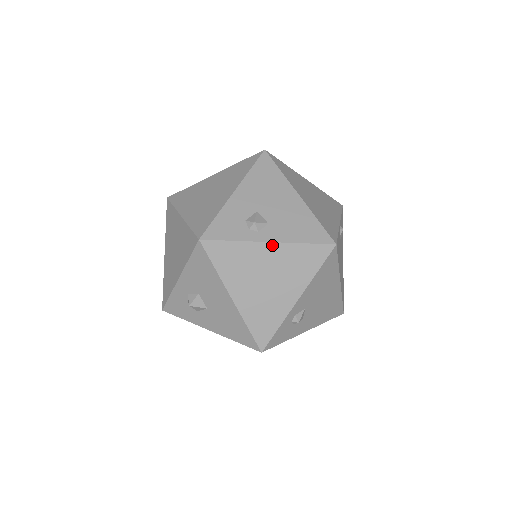
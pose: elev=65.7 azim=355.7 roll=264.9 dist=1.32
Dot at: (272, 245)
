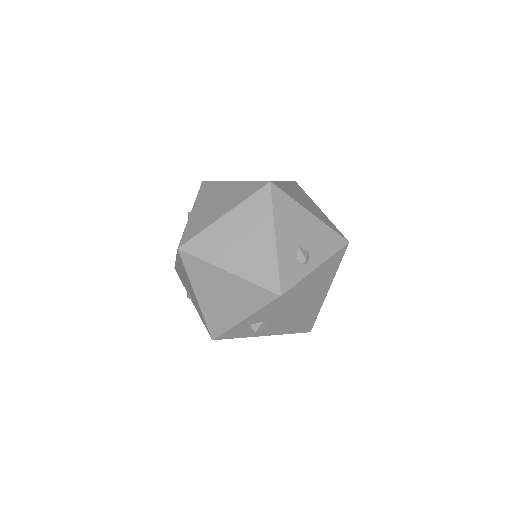
Dot at: (319, 268)
